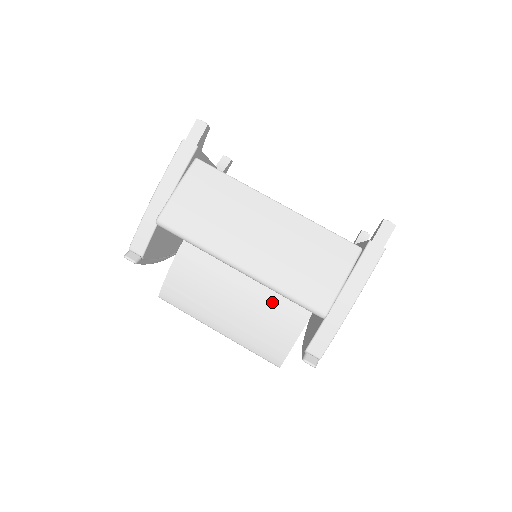
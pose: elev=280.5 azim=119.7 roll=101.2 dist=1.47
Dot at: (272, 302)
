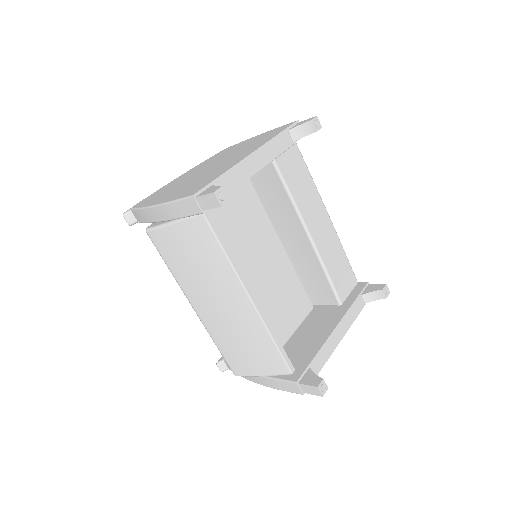
Dot at: occluded
